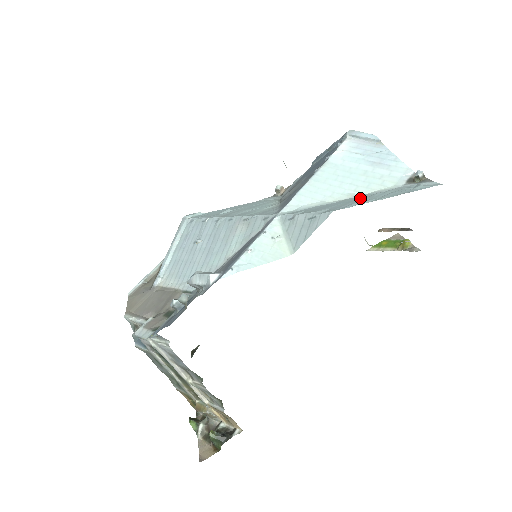
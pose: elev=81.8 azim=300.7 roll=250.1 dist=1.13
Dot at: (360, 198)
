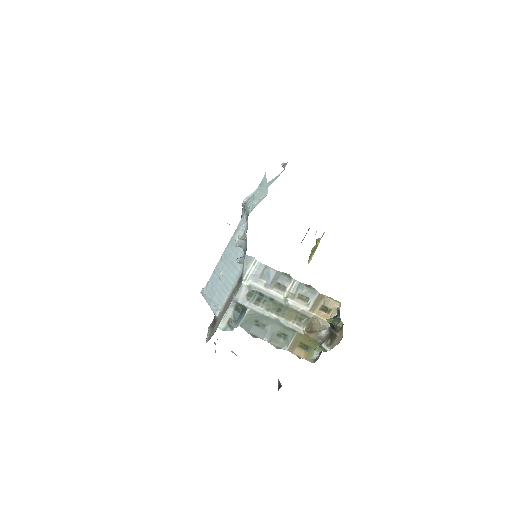
Dot at: occluded
